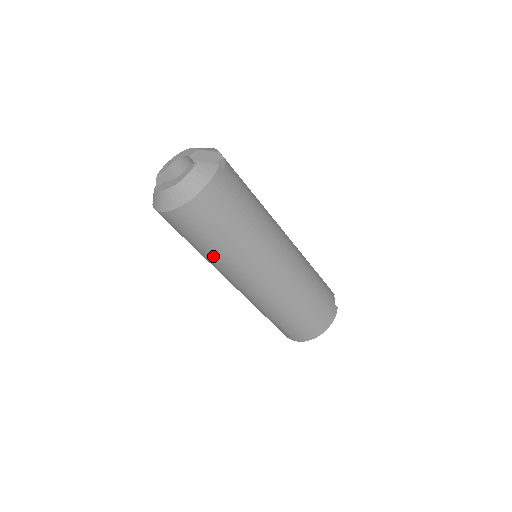
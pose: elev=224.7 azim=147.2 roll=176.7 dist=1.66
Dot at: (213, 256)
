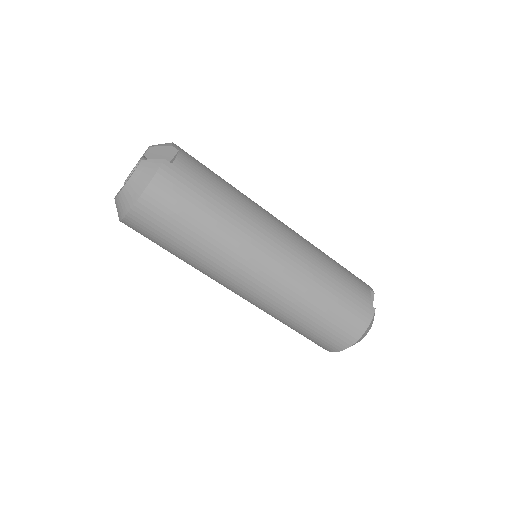
Dot at: (190, 262)
